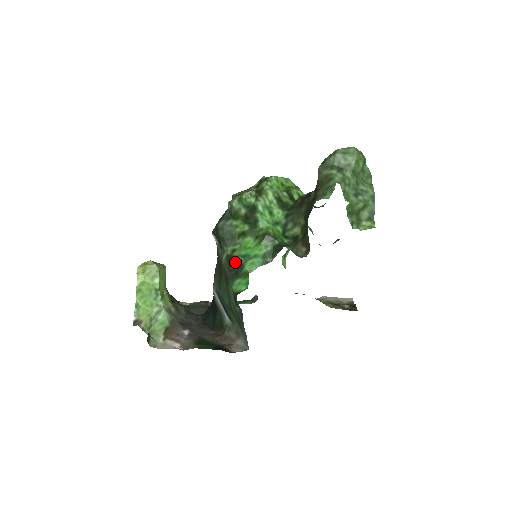
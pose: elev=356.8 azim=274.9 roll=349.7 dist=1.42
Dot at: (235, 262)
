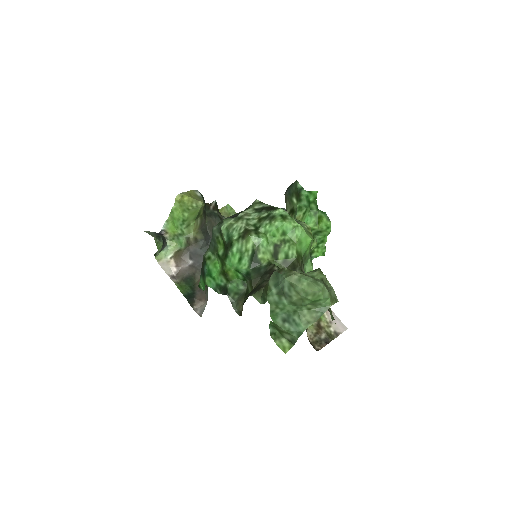
Dot at: (205, 267)
